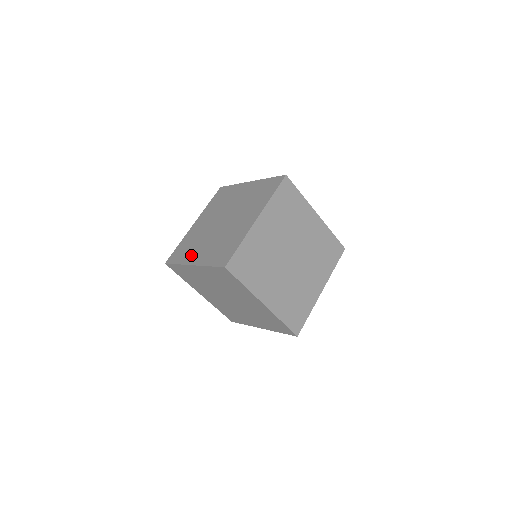
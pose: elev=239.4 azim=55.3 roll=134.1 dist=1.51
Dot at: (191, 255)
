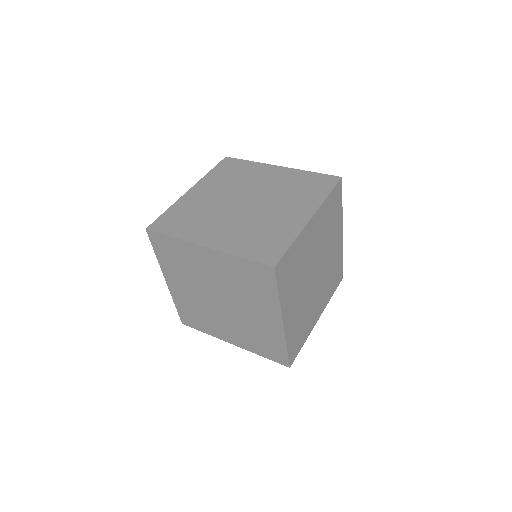
Dot at: (217, 331)
